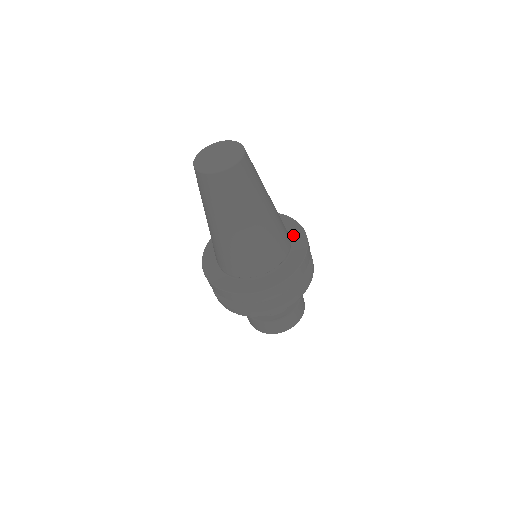
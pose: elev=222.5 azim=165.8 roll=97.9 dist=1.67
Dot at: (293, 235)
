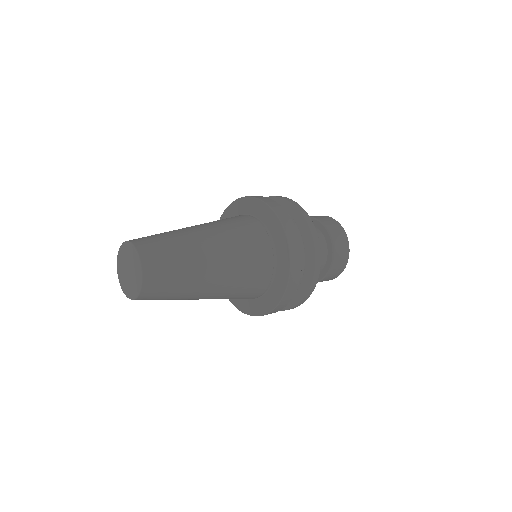
Dot at: (279, 266)
